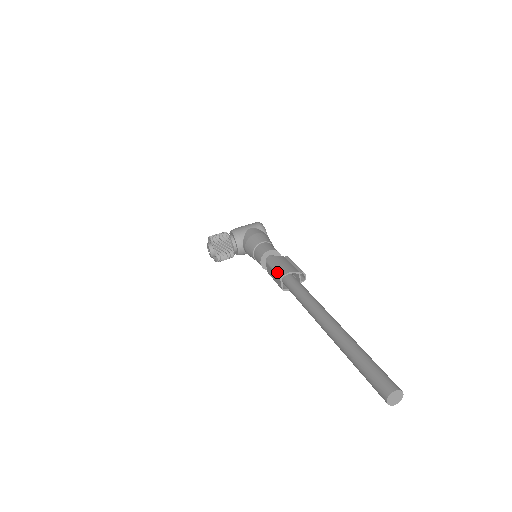
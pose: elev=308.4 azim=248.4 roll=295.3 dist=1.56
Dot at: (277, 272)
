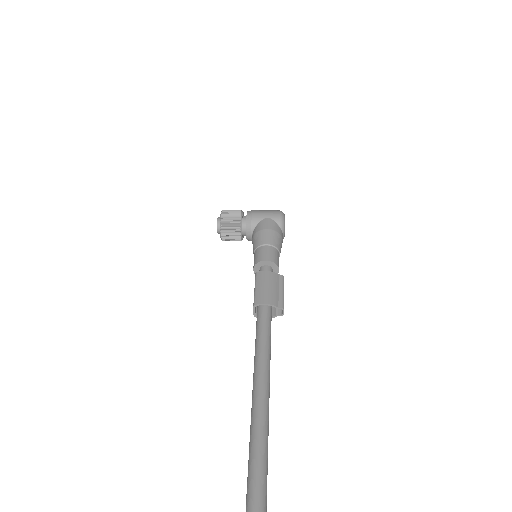
Dot at: (255, 296)
